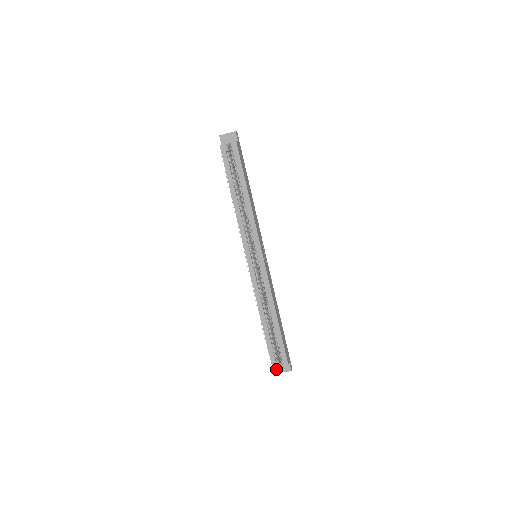
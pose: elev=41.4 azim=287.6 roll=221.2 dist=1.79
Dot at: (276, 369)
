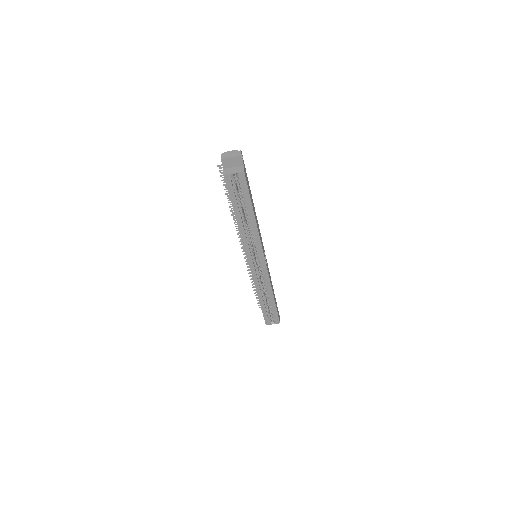
Dot at: occluded
